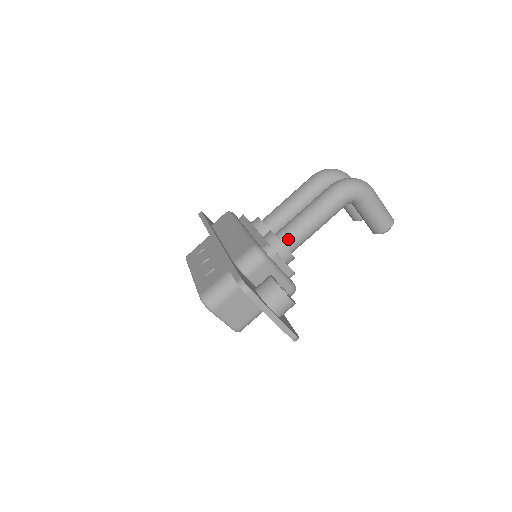
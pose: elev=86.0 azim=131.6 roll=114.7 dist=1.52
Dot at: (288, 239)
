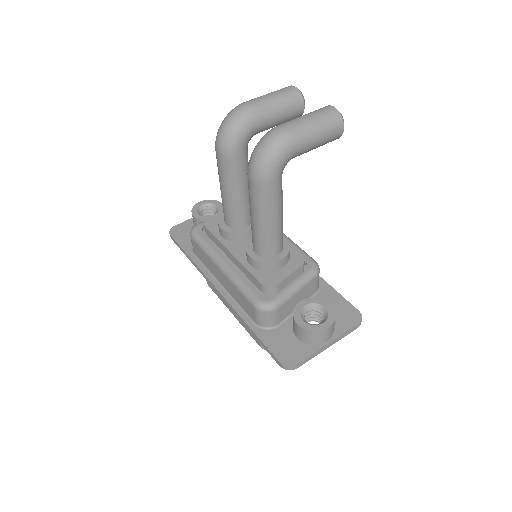
Dot at: (269, 252)
